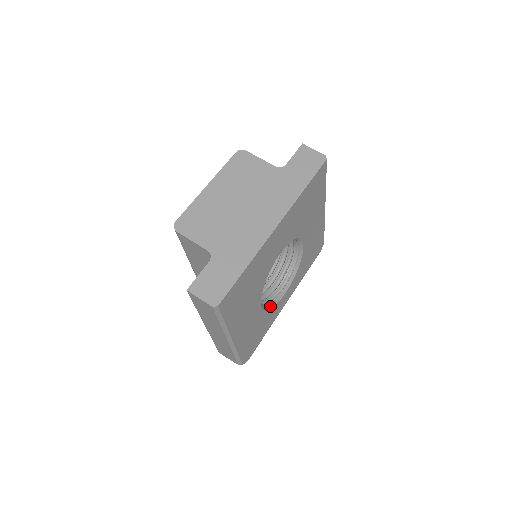
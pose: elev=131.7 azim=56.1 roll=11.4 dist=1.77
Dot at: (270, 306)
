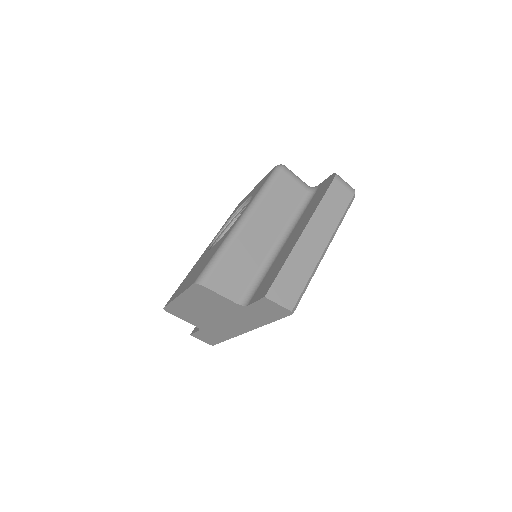
Dot at: occluded
